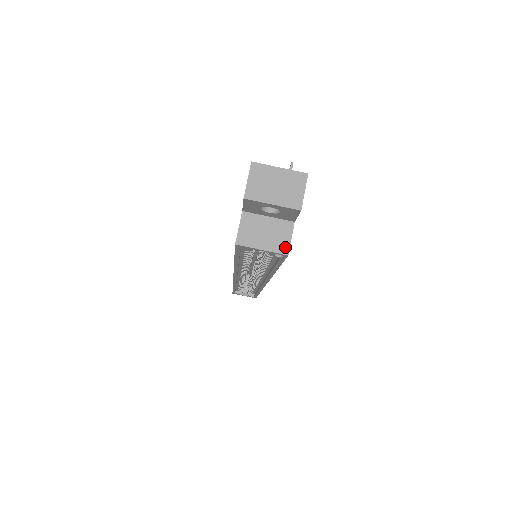
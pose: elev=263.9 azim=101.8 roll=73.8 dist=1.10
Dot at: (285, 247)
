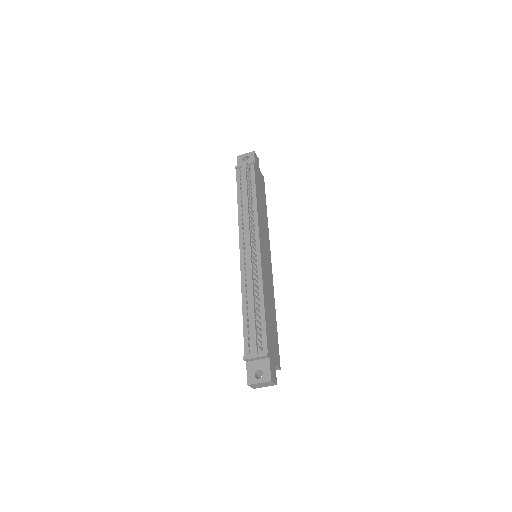
Dot at: (278, 369)
